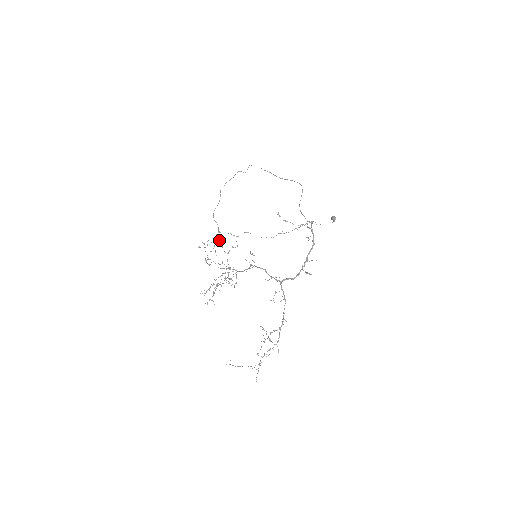
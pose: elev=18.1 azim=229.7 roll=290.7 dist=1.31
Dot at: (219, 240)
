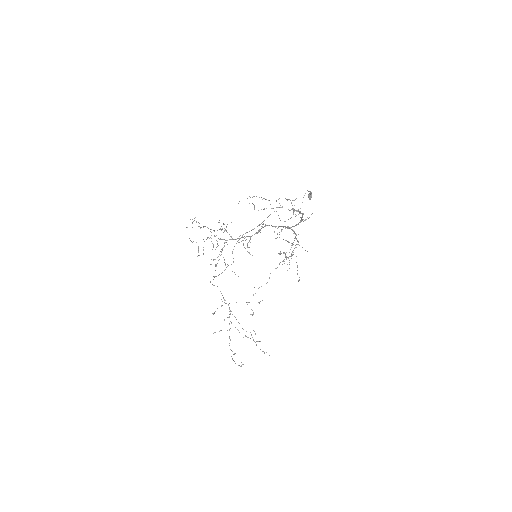
Dot at: occluded
